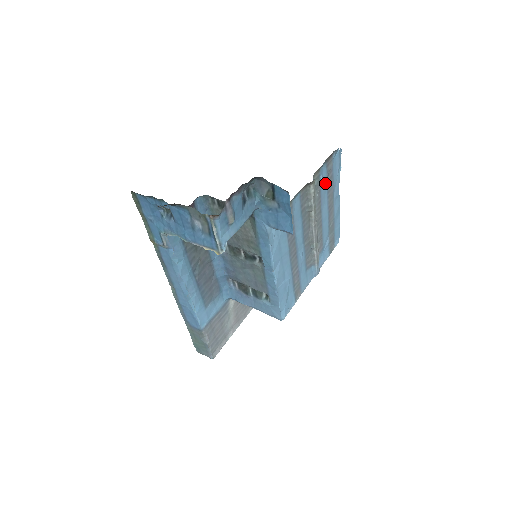
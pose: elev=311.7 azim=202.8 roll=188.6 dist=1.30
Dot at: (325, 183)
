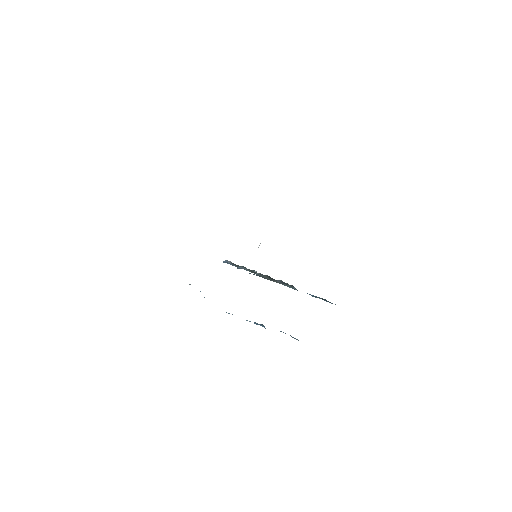
Dot at: occluded
